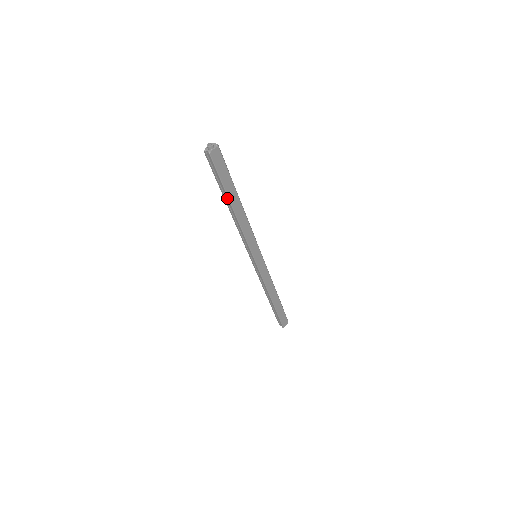
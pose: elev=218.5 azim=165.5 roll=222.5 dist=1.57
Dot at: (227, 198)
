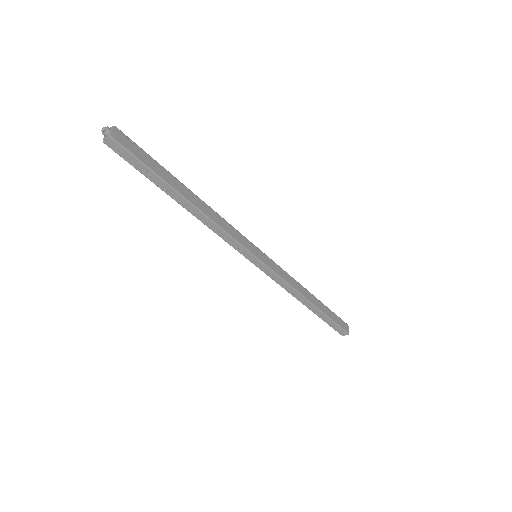
Dot at: (172, 190)
